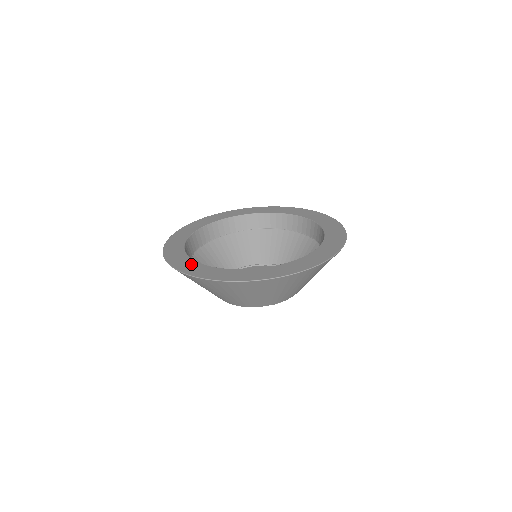
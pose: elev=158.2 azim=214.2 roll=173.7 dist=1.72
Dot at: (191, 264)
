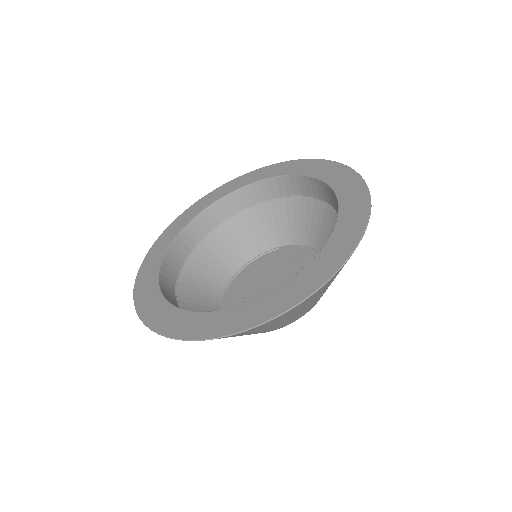
Dot at: (212, 319)
